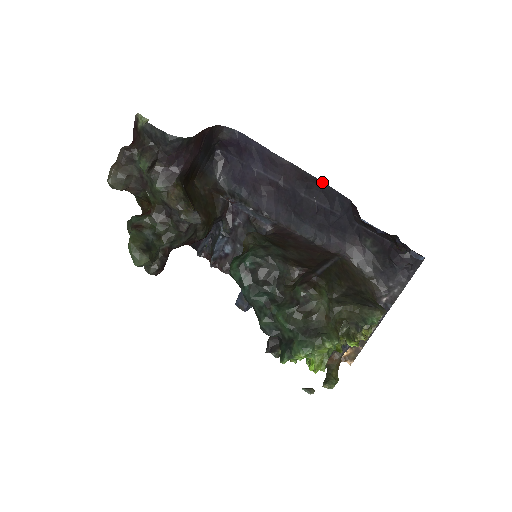
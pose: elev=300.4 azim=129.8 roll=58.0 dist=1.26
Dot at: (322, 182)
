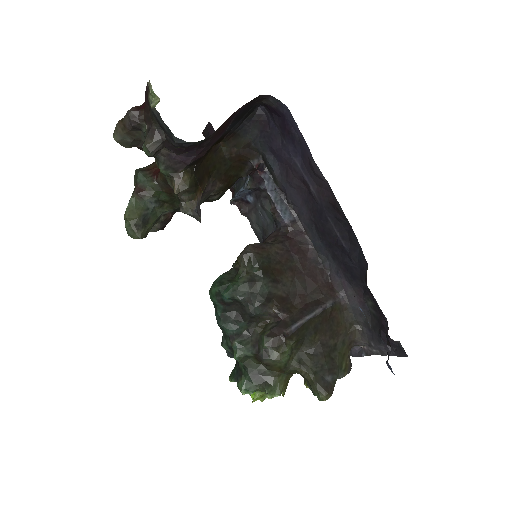
Dot at: (351, 226)
